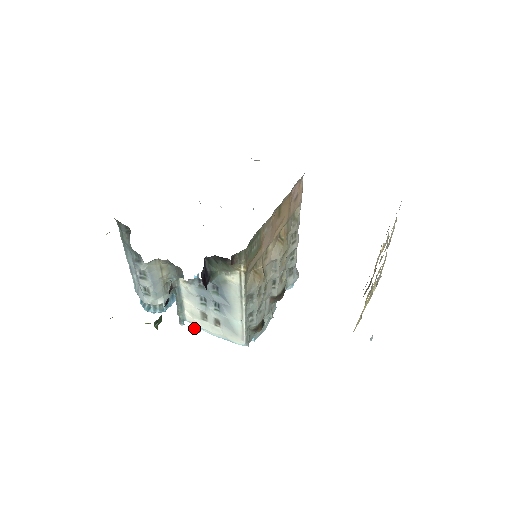
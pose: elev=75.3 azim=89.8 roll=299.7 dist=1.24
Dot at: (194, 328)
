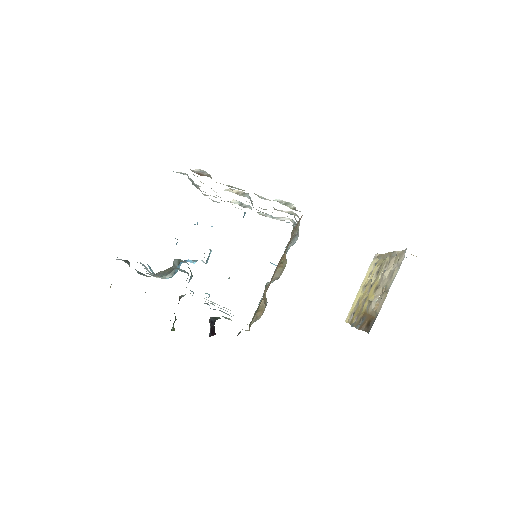
Dot at: occluded
